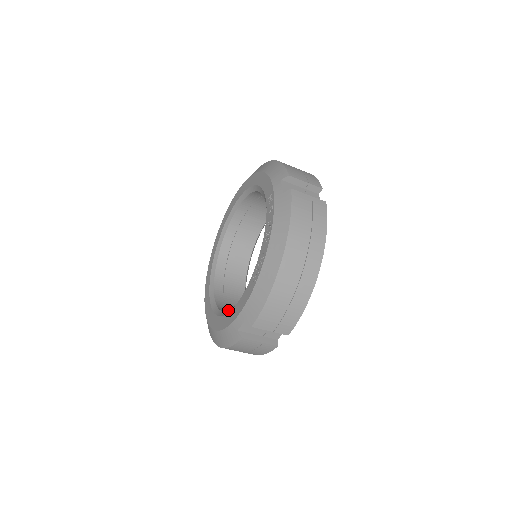
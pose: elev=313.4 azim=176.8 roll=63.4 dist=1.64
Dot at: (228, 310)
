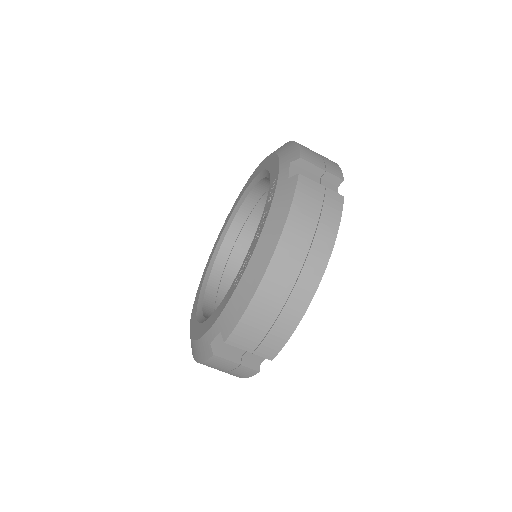
Dot at: (208, 317)
